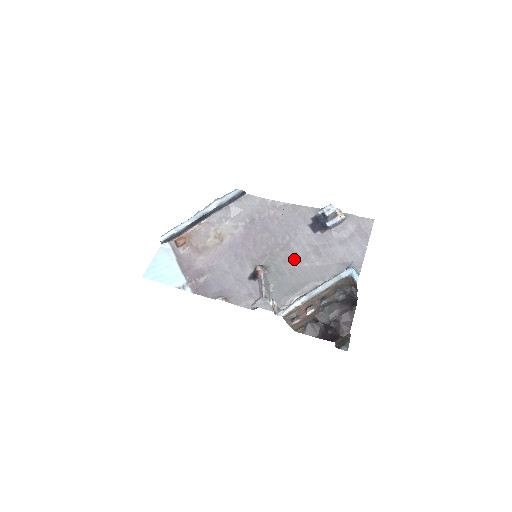
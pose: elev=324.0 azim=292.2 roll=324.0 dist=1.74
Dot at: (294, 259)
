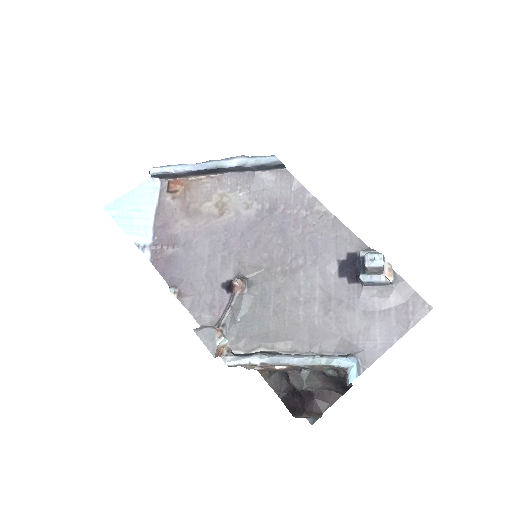
Dot at: (291, 295)
